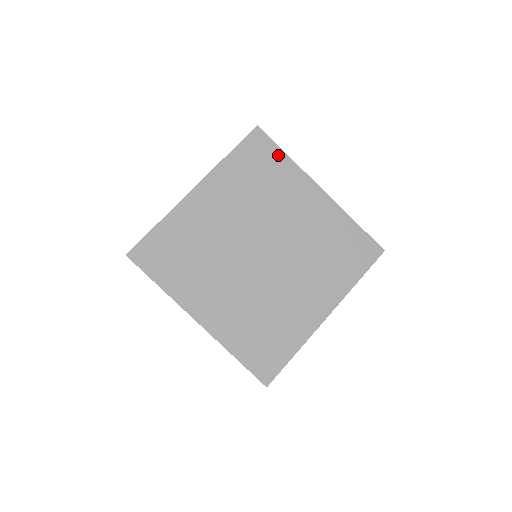
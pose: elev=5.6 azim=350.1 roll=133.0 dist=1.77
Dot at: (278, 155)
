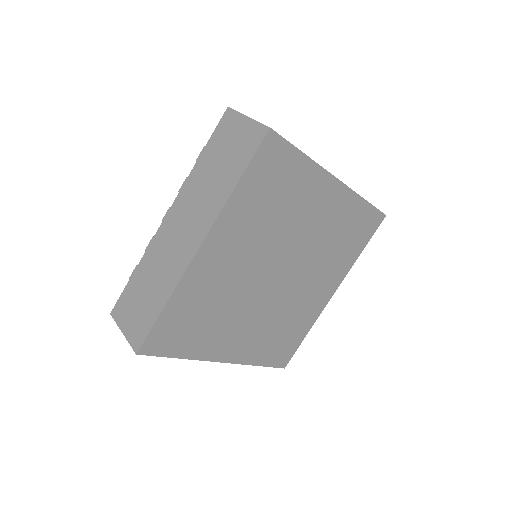
Dot at: (295, 160)
